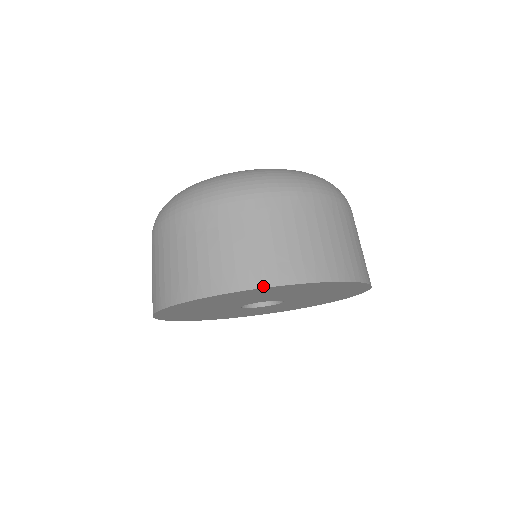
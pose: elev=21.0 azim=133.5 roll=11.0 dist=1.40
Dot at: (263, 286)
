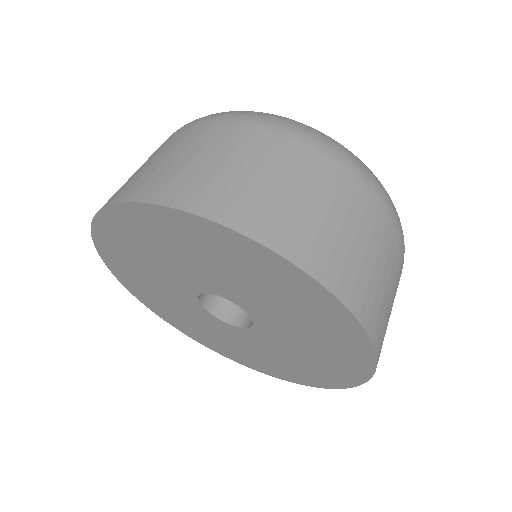
Dot at: (243, 231)
